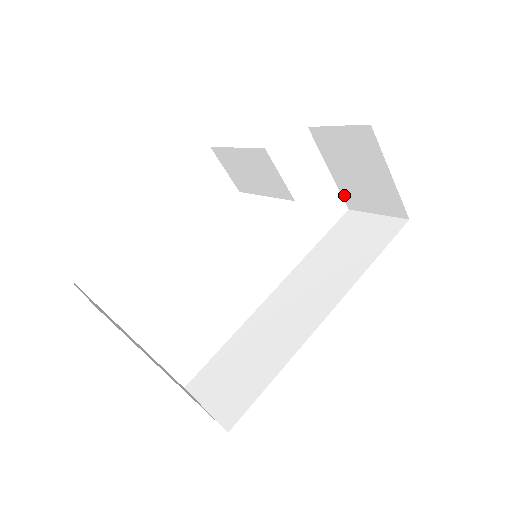
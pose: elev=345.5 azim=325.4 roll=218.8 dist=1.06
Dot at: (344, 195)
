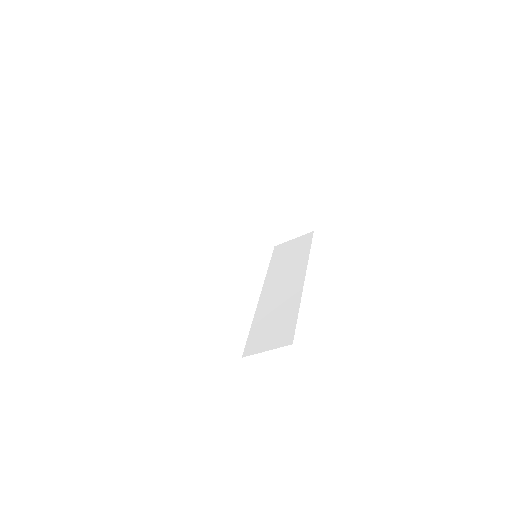
Dot at: (270, 237)
